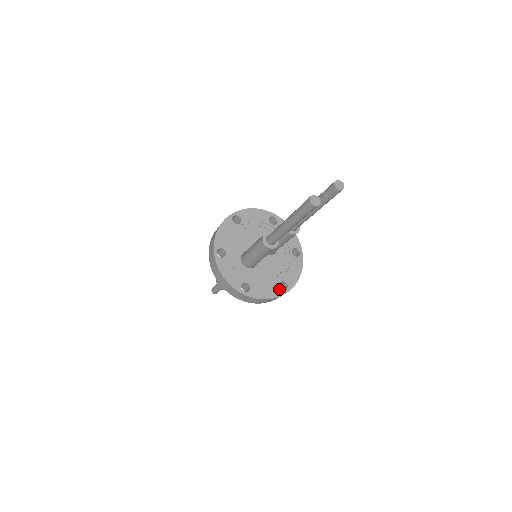
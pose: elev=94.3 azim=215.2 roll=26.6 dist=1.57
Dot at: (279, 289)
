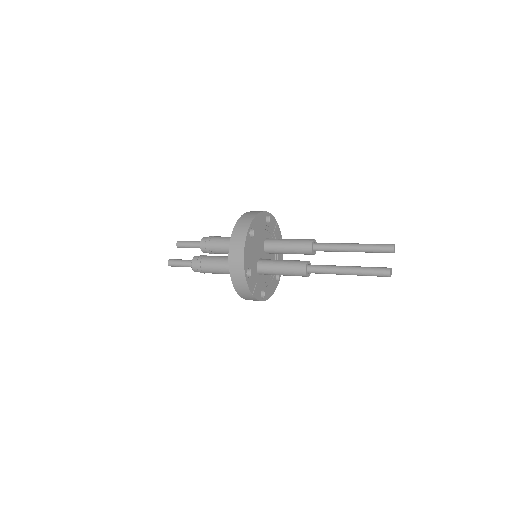
Dot at: (276, 282)
